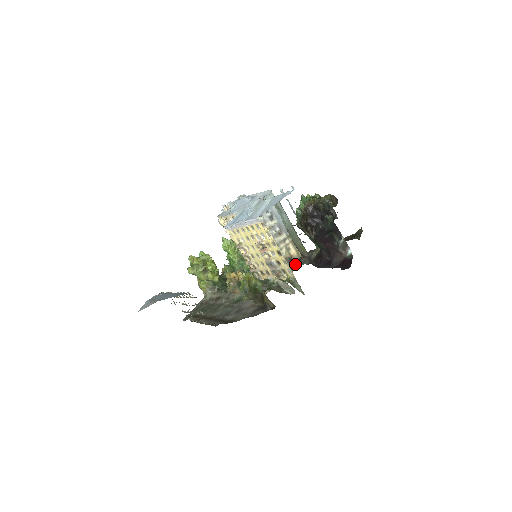
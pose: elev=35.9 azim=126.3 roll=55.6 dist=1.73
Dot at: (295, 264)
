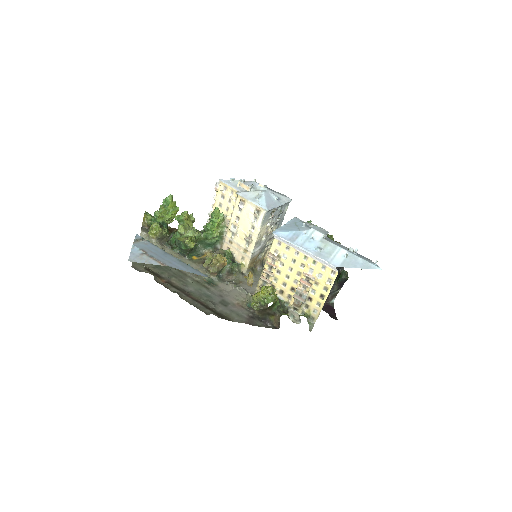
Dot at: occluded
